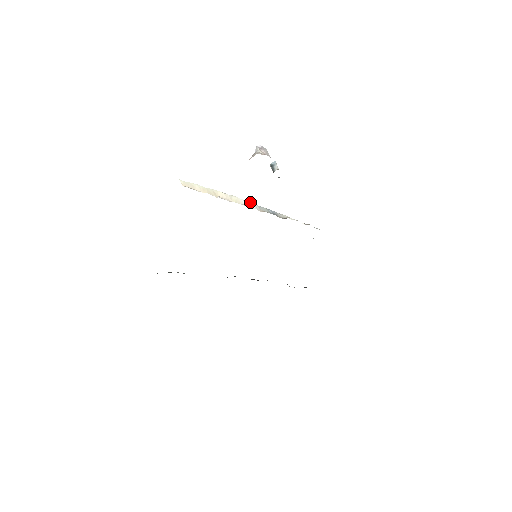
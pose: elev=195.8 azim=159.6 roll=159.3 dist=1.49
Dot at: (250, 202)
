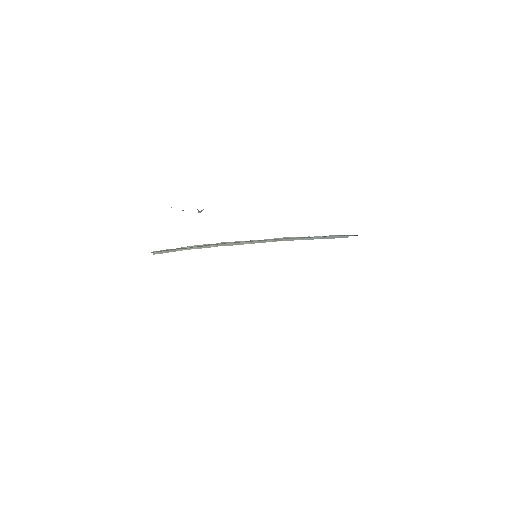
Dot at: (224, 244)
